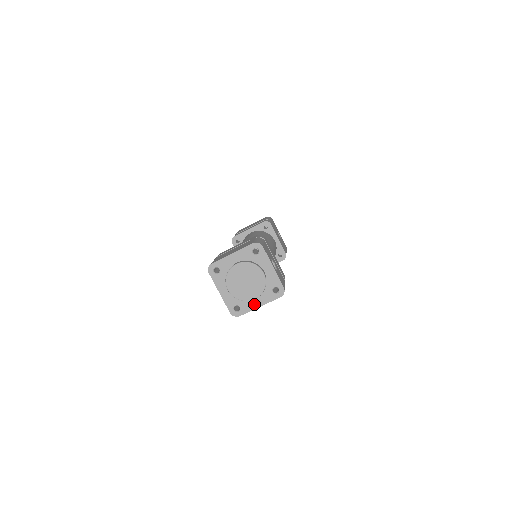
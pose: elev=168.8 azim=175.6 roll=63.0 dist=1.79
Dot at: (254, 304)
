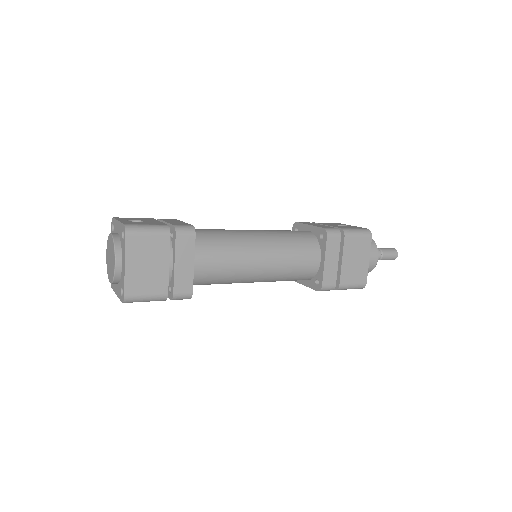
Dot at: (123, 270)
